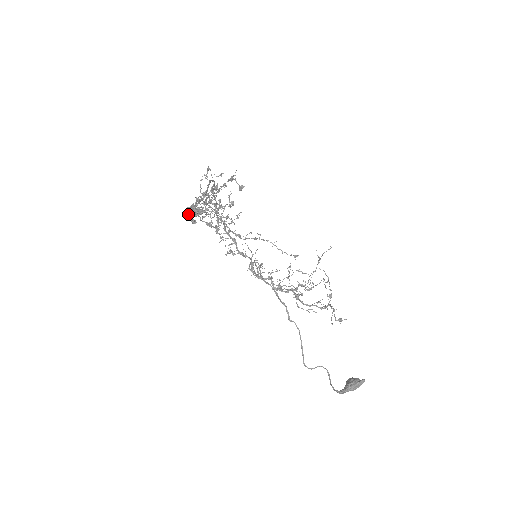
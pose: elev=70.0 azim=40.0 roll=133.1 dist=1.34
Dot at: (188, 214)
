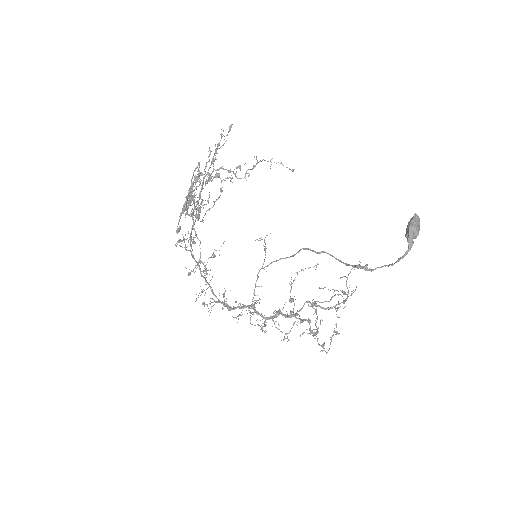
Dot at: (180, 227)
